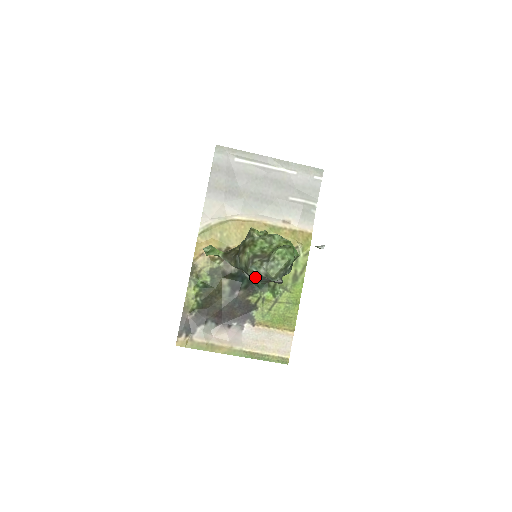
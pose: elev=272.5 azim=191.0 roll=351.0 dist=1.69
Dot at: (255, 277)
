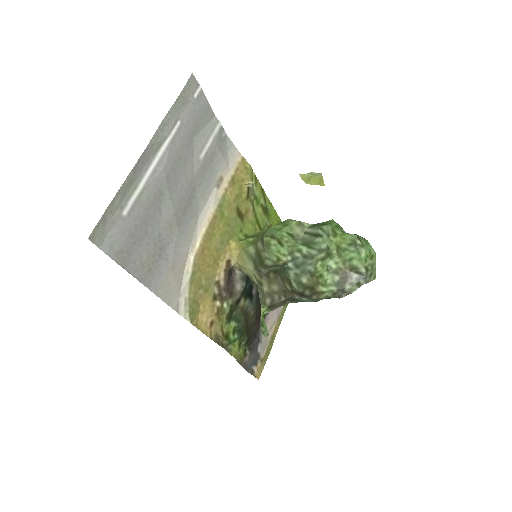
Dot at: occluded
